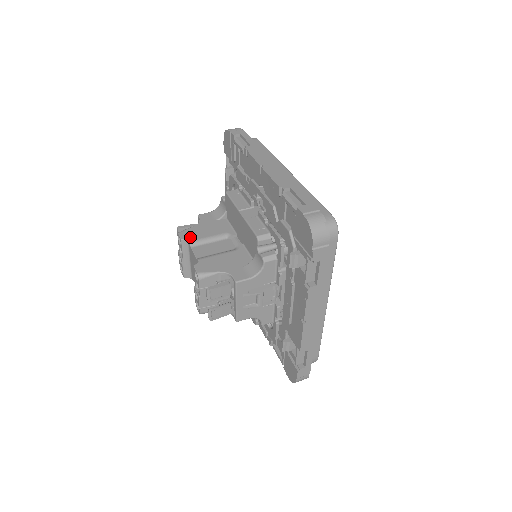
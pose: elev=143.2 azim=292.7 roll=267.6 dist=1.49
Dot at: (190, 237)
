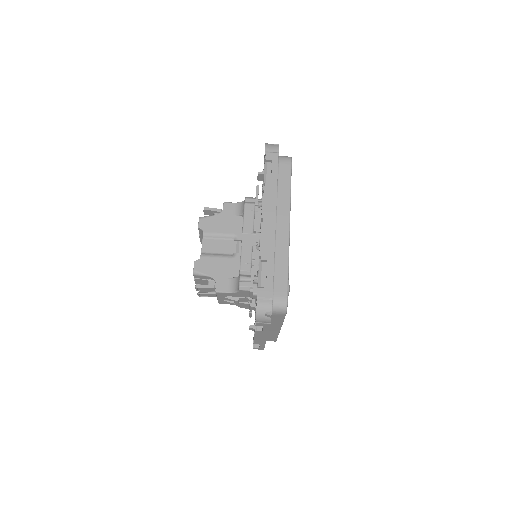
Dot at: (206, 228)
